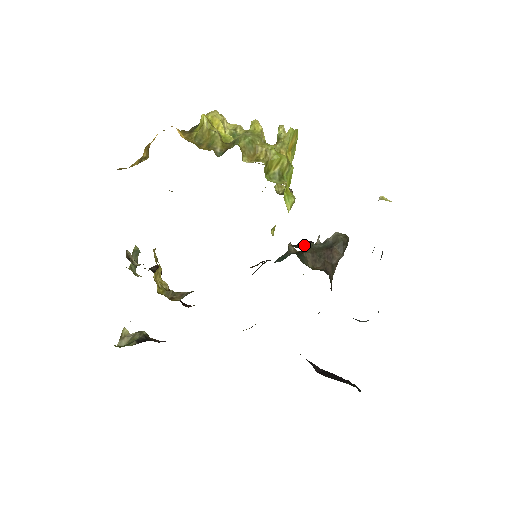
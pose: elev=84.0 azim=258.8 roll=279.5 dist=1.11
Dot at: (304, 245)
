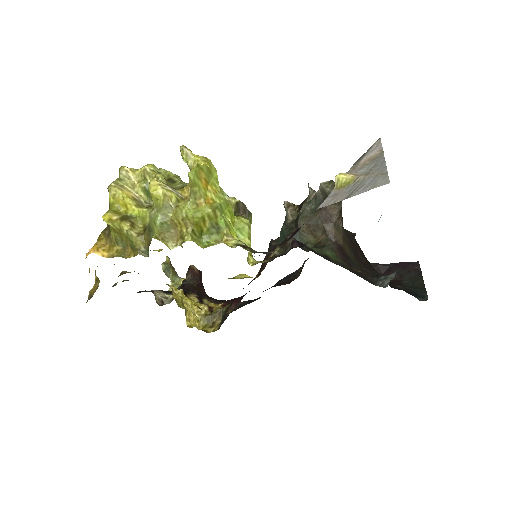
Dot at: (288, 248)
